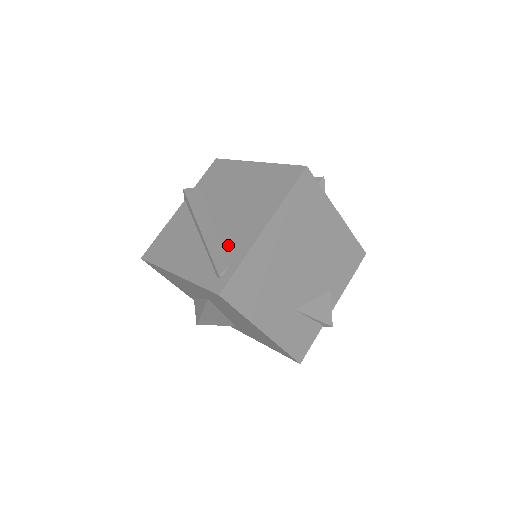
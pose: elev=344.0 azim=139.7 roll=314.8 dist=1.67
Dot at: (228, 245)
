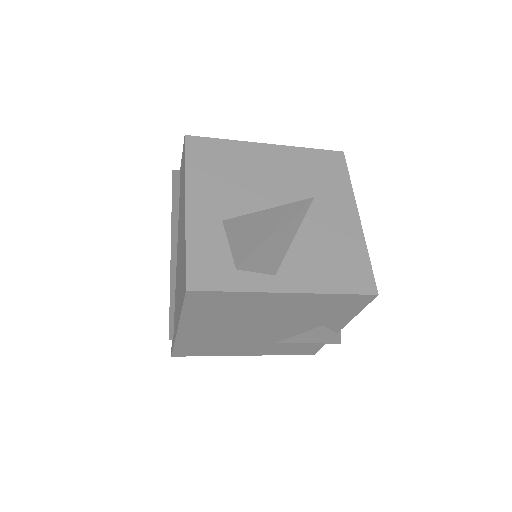
Dot at: (175, 309)
